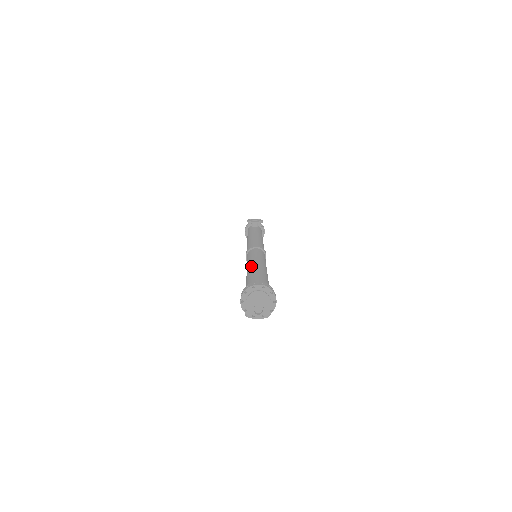
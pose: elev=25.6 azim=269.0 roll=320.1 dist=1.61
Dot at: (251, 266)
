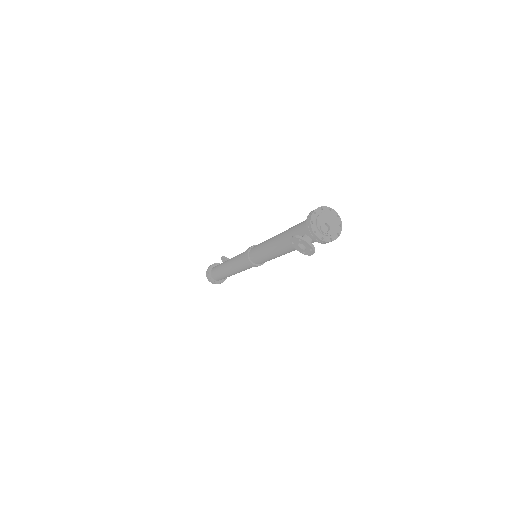
Dot at: occluded
